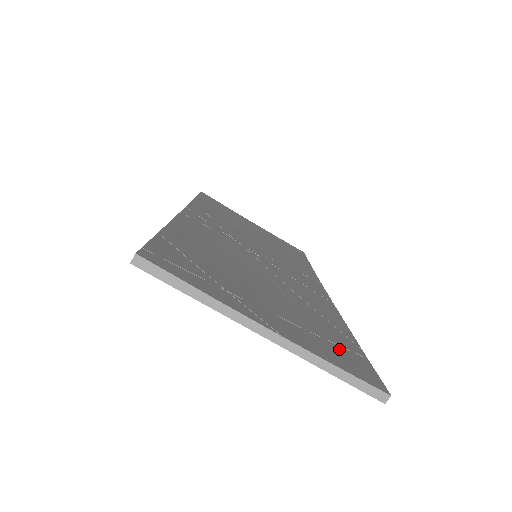
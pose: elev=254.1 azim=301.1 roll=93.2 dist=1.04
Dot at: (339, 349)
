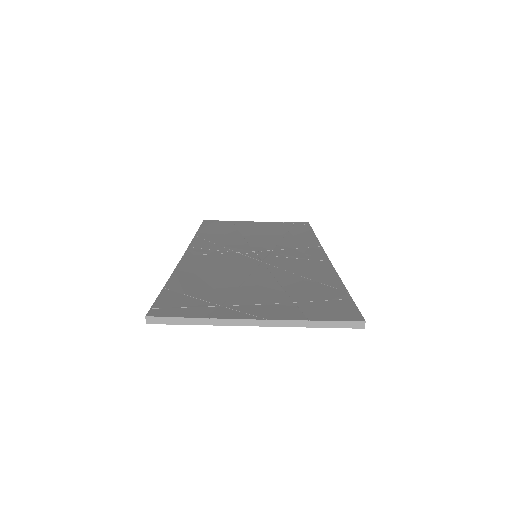
Dot at: (323, 304)
